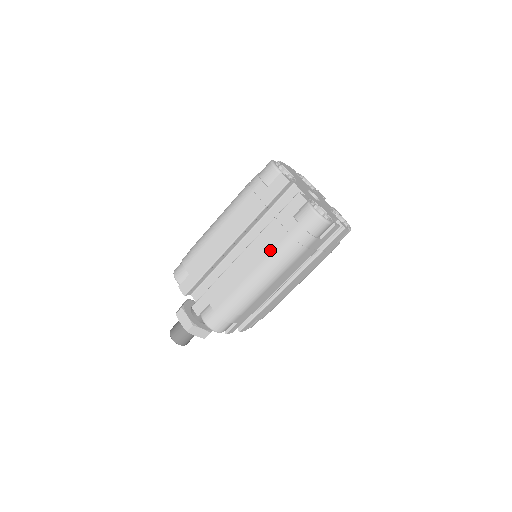
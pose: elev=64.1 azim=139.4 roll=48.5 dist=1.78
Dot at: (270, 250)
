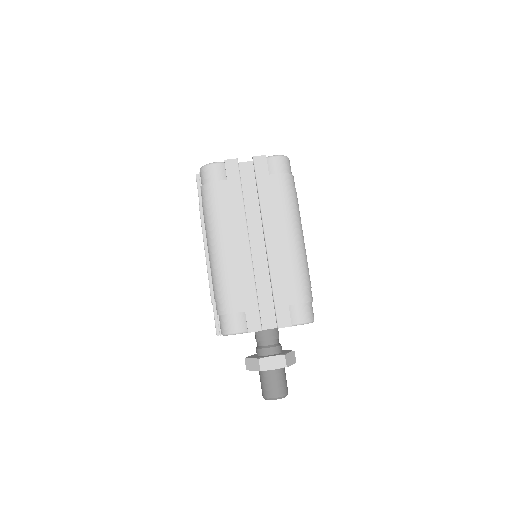
Dot at: (282, 212)
